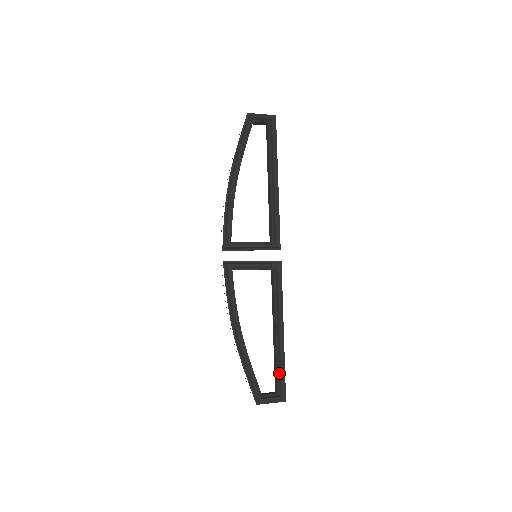
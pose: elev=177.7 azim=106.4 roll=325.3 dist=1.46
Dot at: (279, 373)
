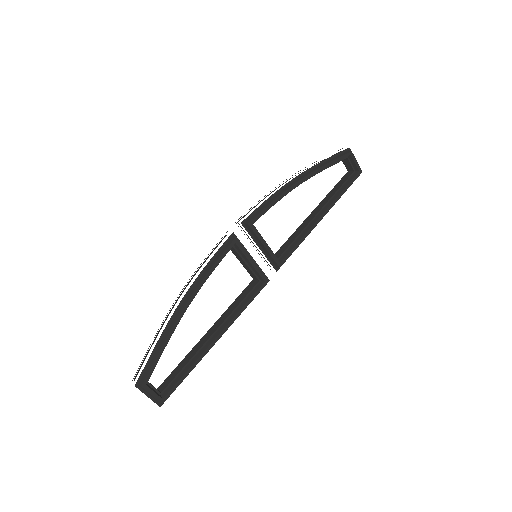
Dot at: (181, 375)
